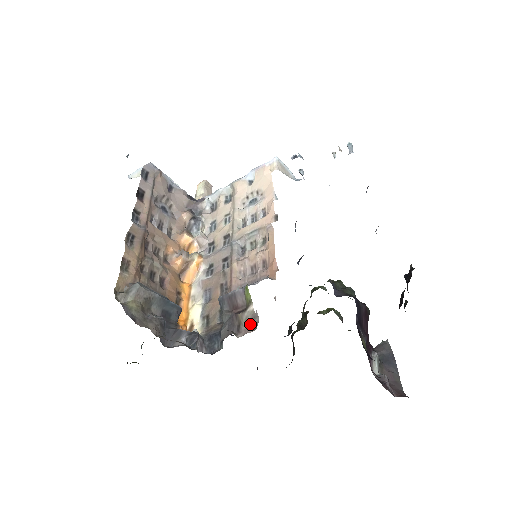
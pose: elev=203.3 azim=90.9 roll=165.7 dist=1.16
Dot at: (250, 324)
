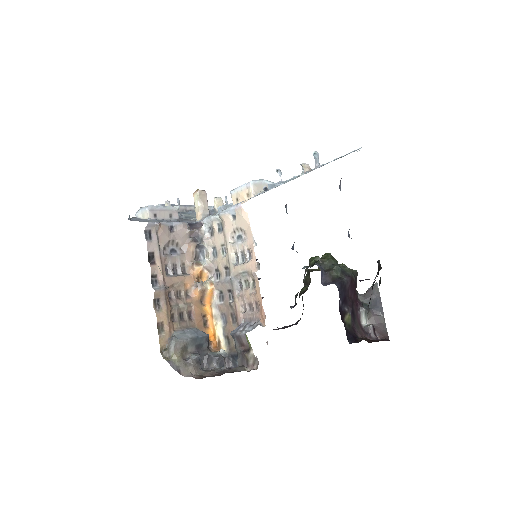
Dot at: (254, 363)
